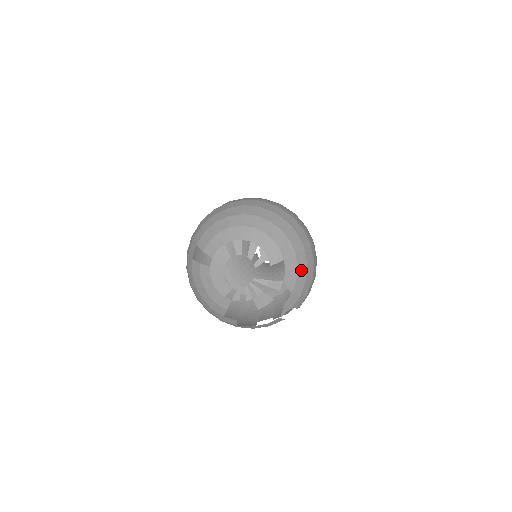
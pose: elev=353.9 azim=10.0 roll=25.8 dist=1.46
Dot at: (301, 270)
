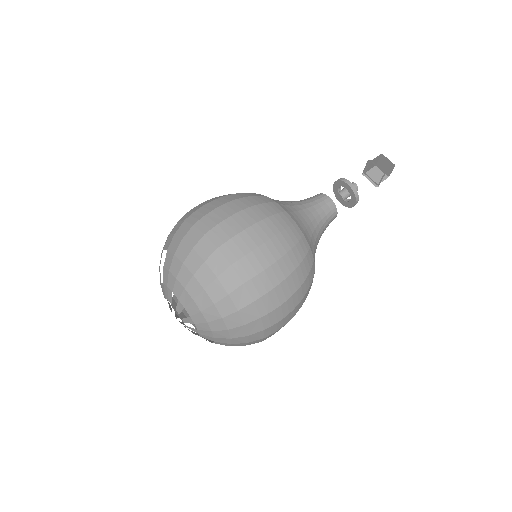
Dot at: (234, 345)
